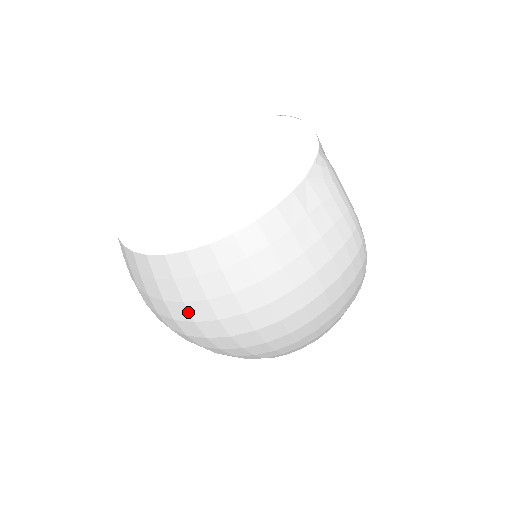
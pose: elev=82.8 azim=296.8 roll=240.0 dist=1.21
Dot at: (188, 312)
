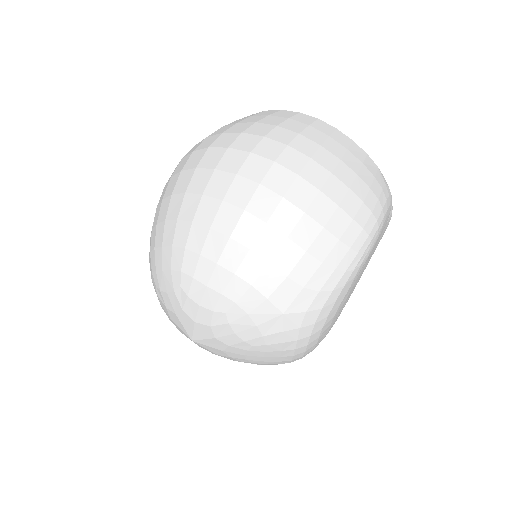
Dot at: (229, 128)
